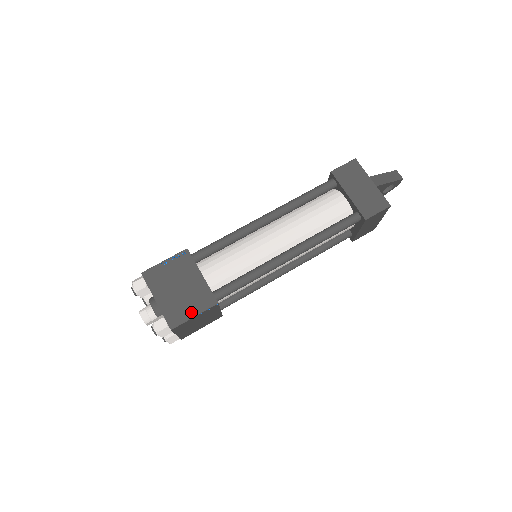
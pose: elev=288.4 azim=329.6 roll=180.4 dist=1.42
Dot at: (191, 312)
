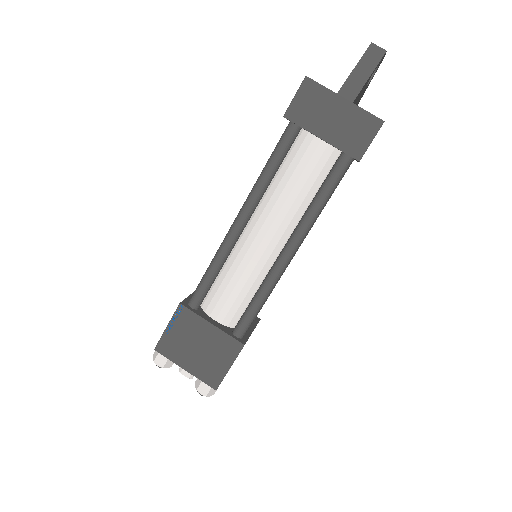
Dot at: (224, 366)
